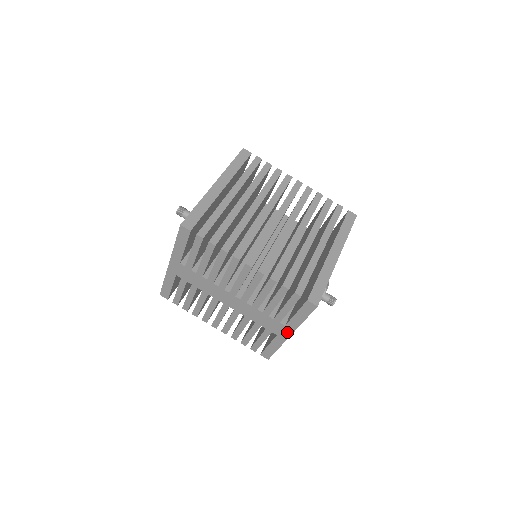
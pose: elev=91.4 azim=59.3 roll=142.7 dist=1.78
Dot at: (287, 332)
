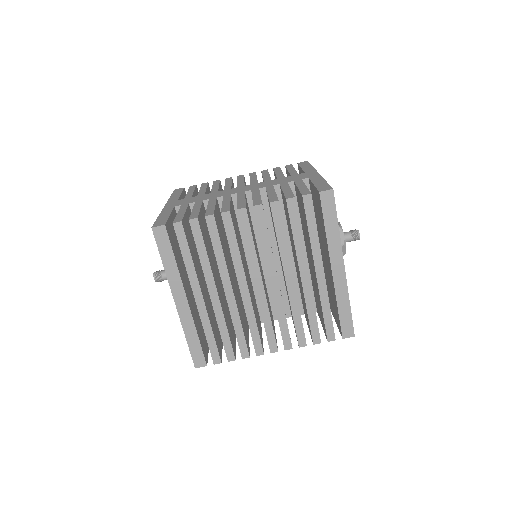
Dot at: occluded
